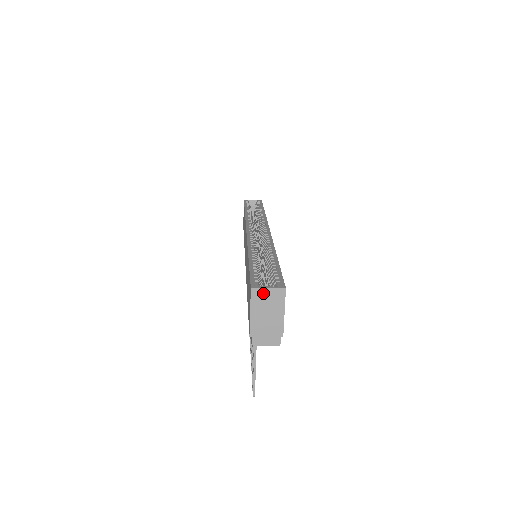
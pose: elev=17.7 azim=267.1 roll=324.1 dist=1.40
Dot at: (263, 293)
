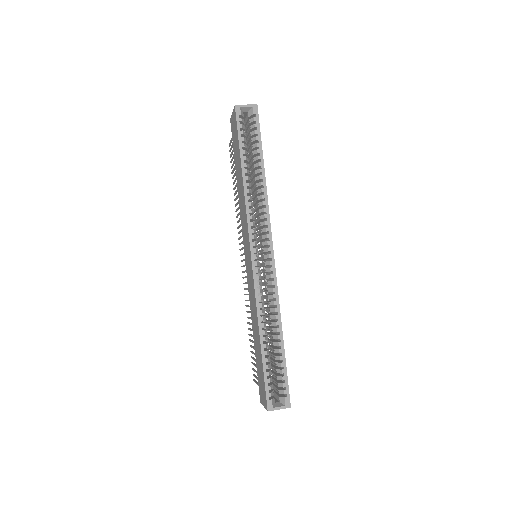
Dot at: (275, 409)
